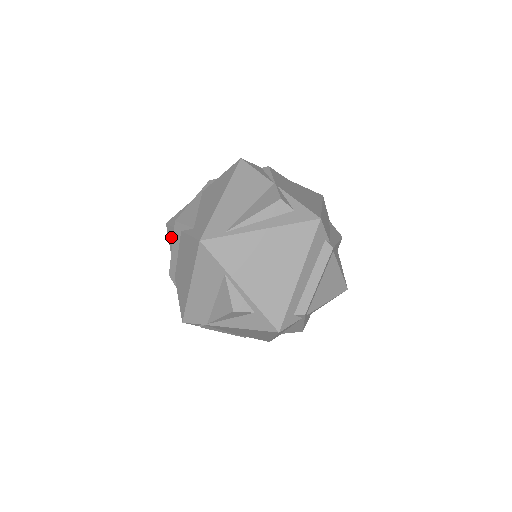
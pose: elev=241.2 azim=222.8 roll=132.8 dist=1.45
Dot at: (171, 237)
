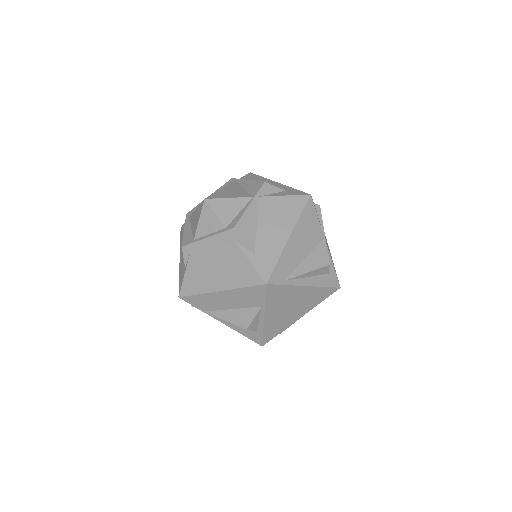
Dot at: (208, 222)
